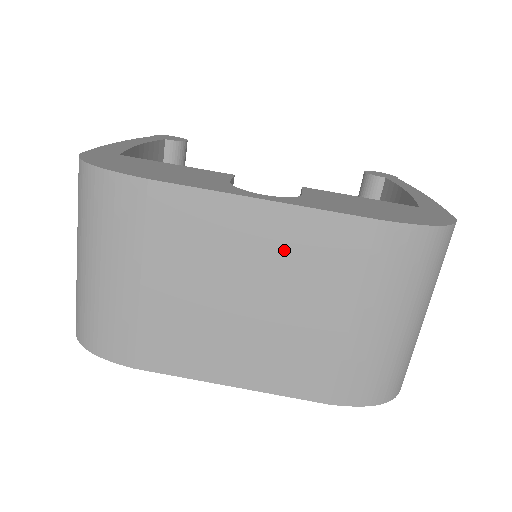
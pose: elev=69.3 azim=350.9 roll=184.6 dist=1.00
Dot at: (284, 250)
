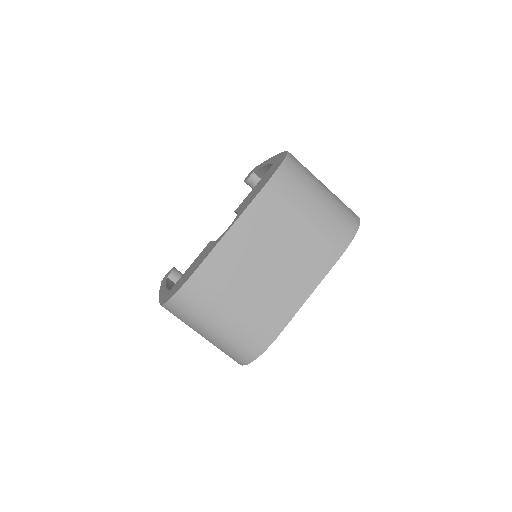
Dot at: (258, 231)
